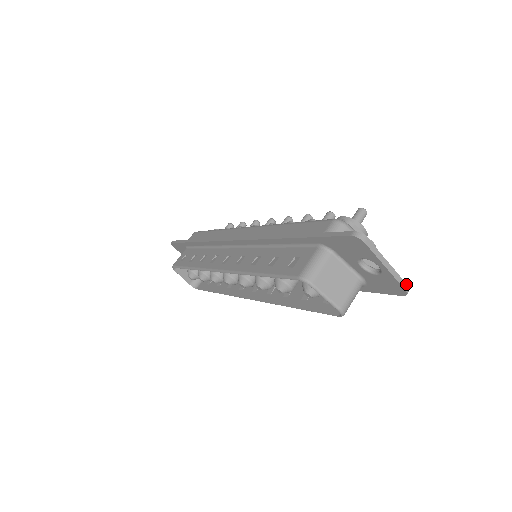
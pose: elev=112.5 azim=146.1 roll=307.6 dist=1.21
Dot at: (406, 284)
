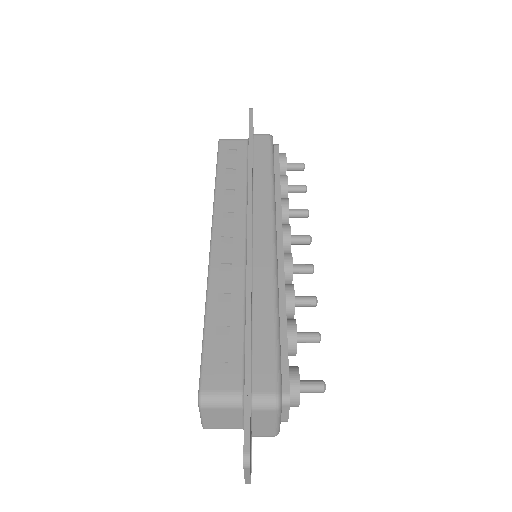
Dot at: (250, 483)
